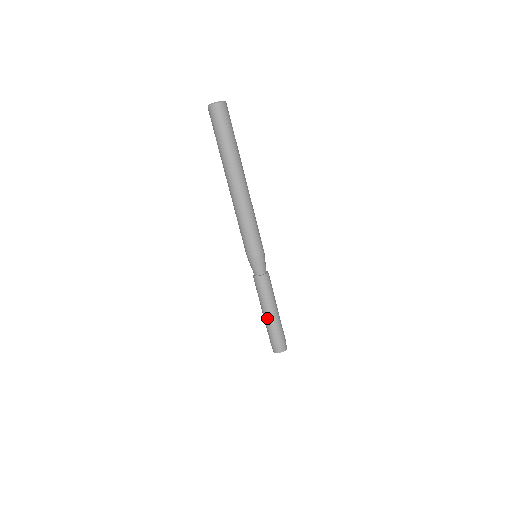
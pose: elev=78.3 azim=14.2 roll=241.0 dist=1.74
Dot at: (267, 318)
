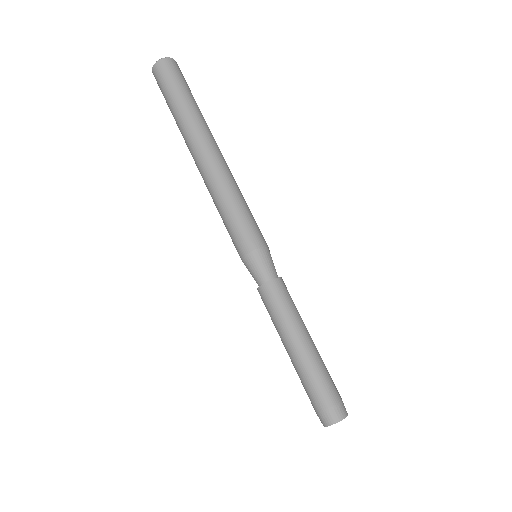
Dot at: (310, 350)
